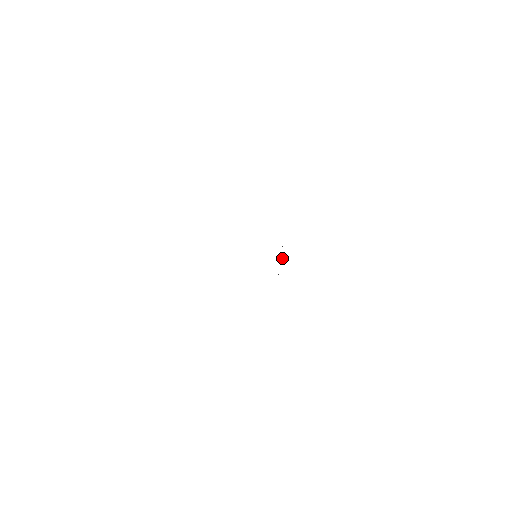
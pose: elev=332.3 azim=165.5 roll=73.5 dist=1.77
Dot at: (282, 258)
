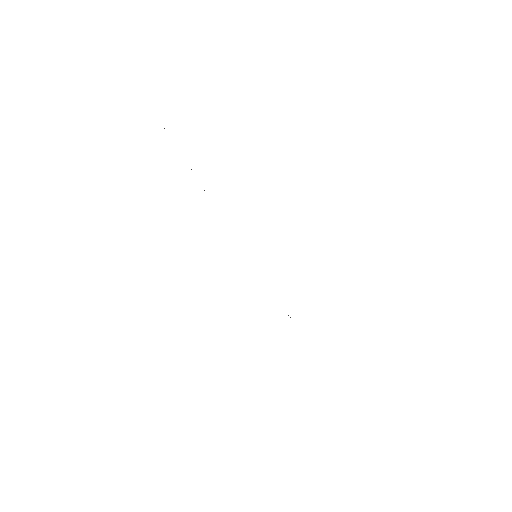
Dot at: occluded
